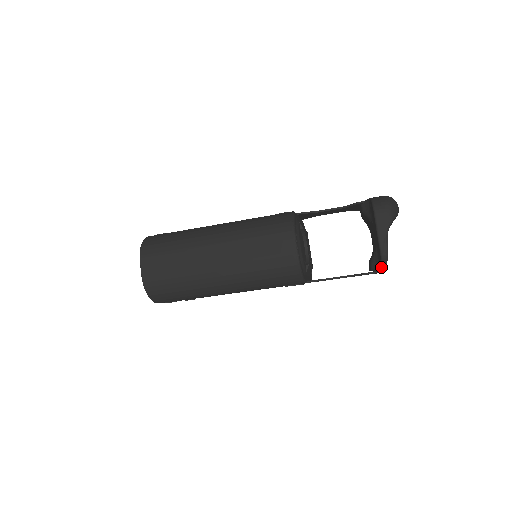
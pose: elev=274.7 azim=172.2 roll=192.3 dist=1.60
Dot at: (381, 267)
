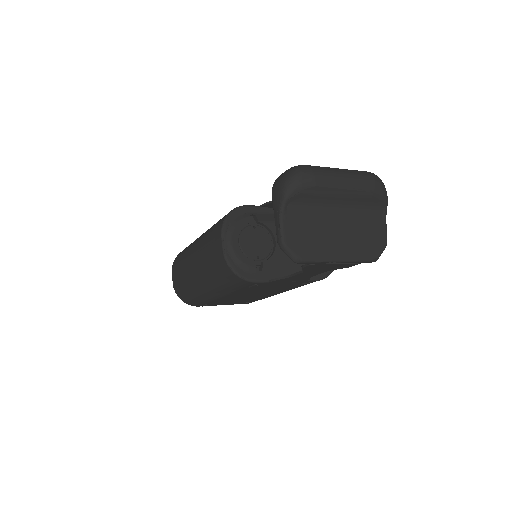
Dot at: (291, 258)
